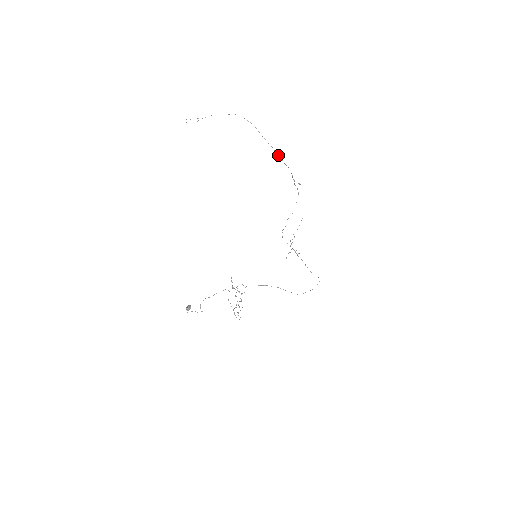
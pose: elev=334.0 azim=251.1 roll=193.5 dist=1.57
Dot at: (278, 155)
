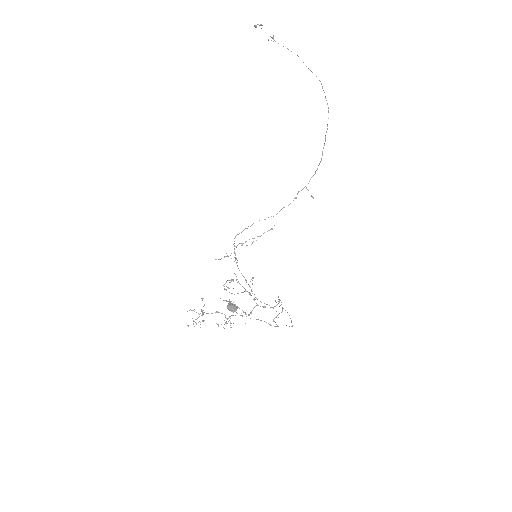
Dot at: occluded
